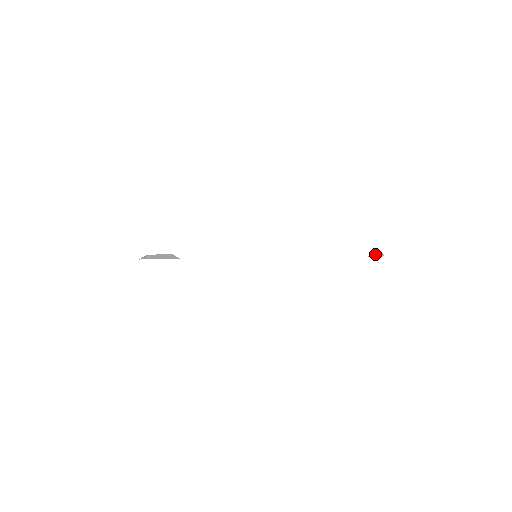
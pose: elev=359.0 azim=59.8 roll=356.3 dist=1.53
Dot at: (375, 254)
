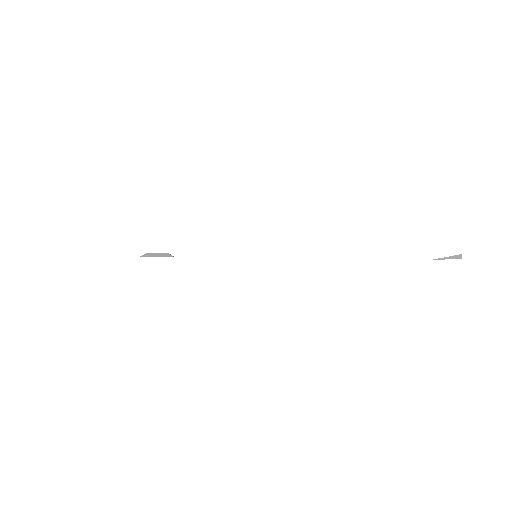
Dot at: (451, 257)
